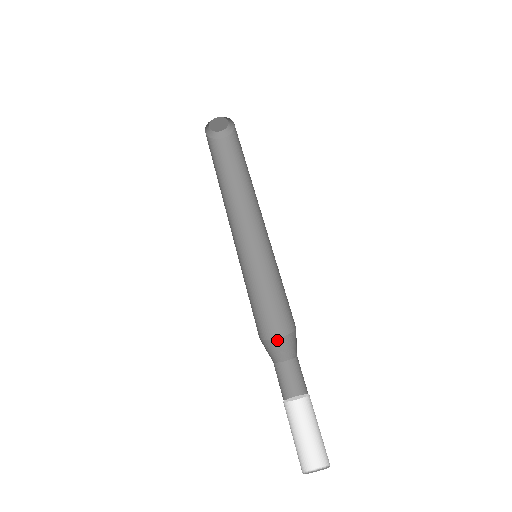
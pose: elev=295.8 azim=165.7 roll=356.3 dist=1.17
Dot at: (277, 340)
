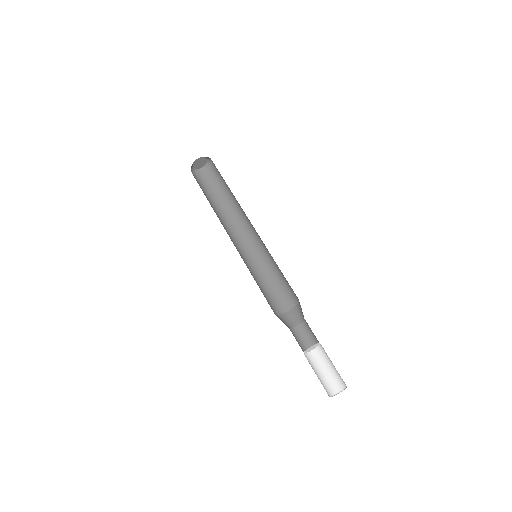
Dot at: (280, 316)
